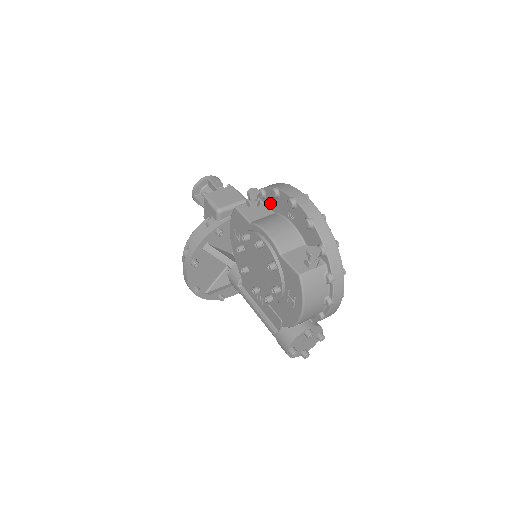
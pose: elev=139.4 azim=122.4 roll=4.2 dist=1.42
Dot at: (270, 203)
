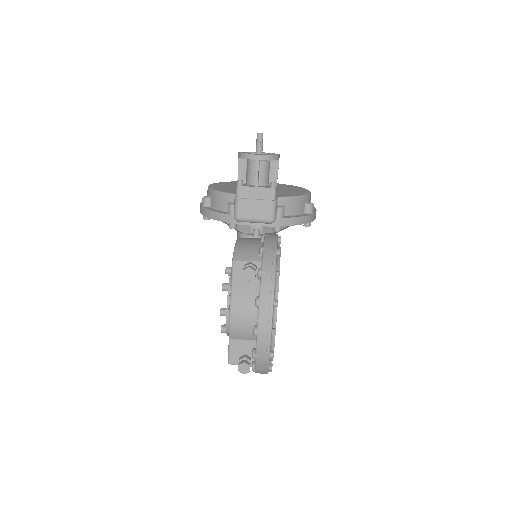
Dot at: occluded
